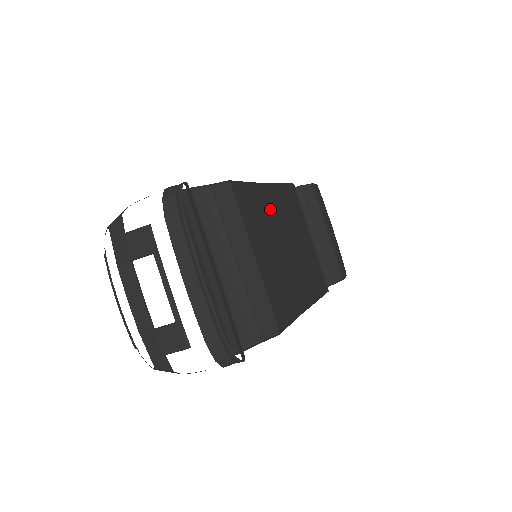
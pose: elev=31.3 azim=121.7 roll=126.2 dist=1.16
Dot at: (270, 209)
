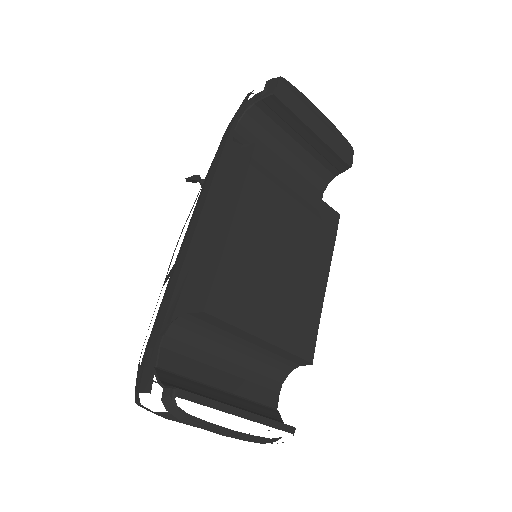
Dot at: (249, 251)
